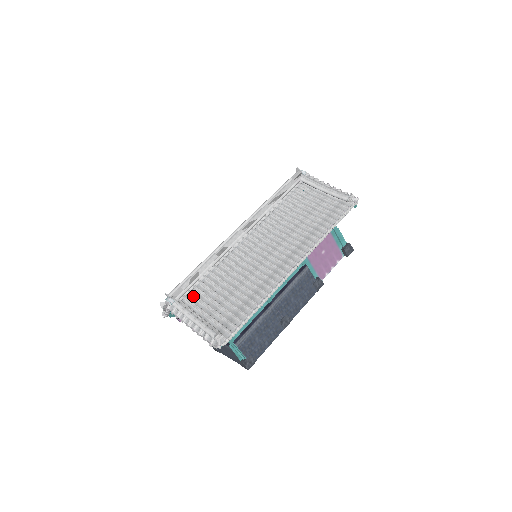
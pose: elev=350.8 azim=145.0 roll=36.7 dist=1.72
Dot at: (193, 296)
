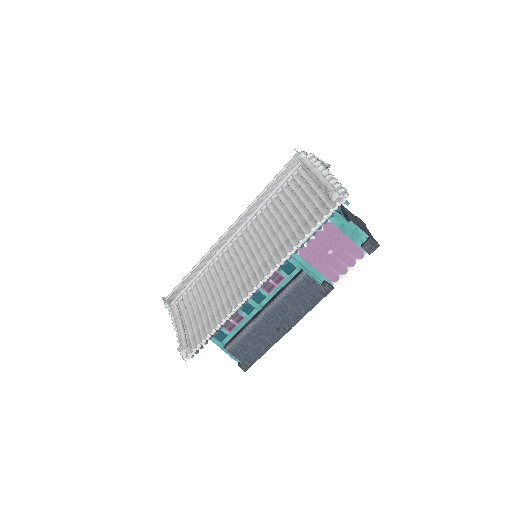
Dot at: (184, 302)
